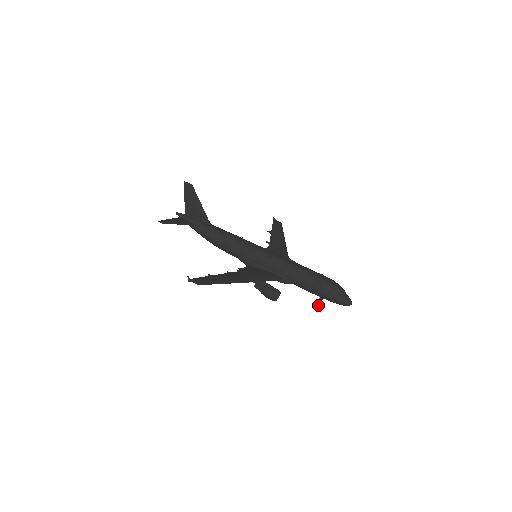
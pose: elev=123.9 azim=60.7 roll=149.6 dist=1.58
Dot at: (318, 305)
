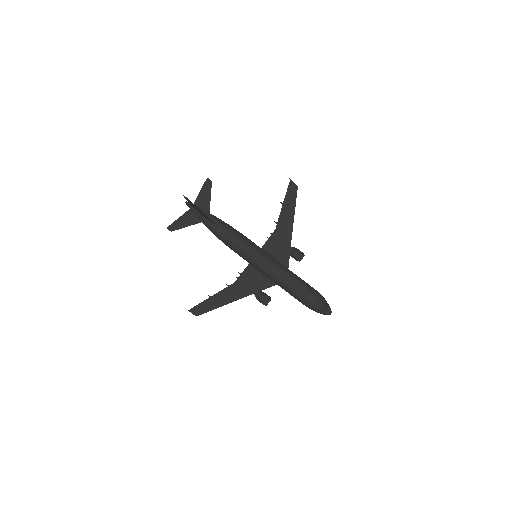
Dot at: occluded
